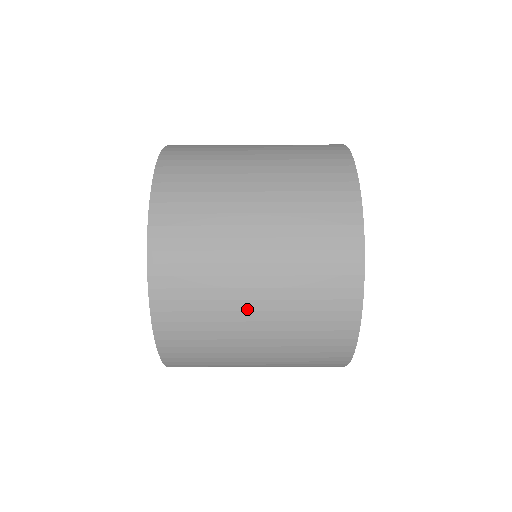
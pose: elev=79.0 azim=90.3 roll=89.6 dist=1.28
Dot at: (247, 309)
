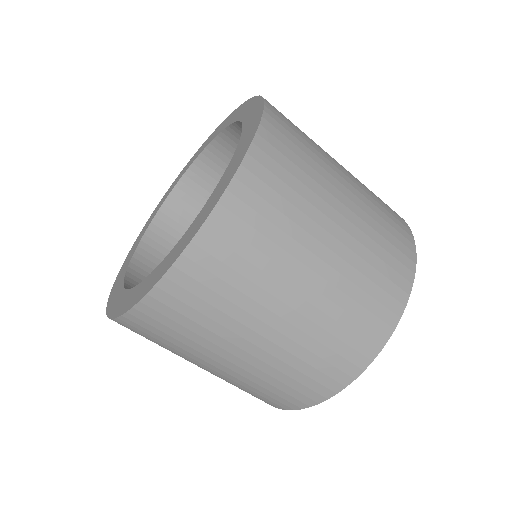
Dot at: occluded
